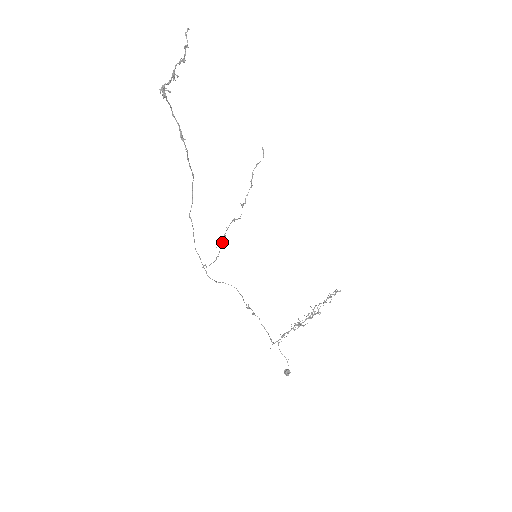
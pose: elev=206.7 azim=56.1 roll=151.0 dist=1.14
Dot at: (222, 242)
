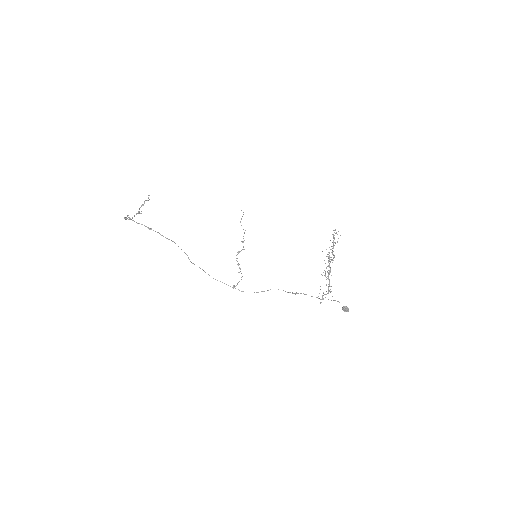
Dot at: (240, 268)
